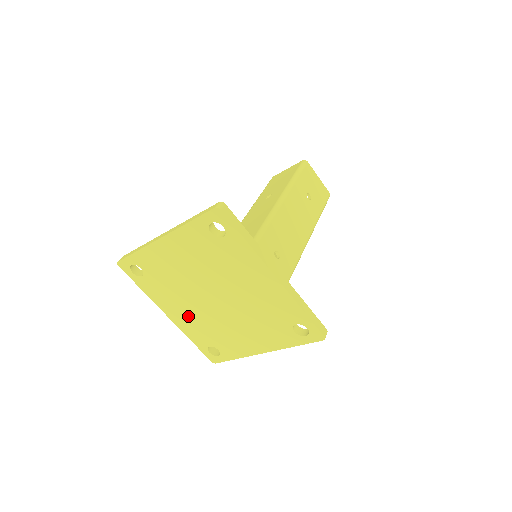
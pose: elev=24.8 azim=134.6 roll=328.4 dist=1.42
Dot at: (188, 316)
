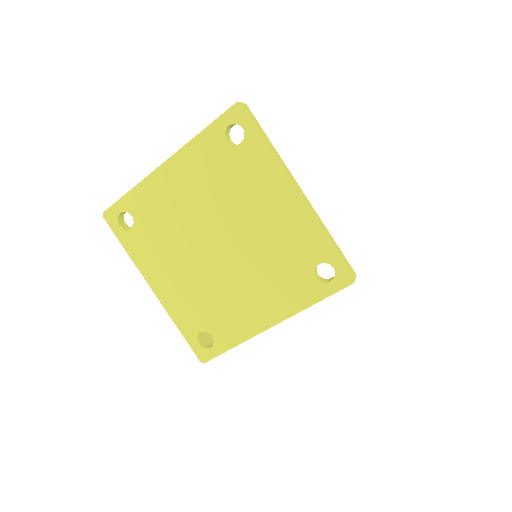
Dot at: (180, 283)
